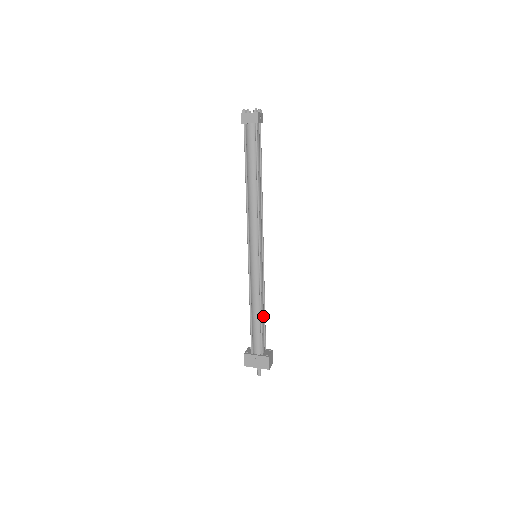
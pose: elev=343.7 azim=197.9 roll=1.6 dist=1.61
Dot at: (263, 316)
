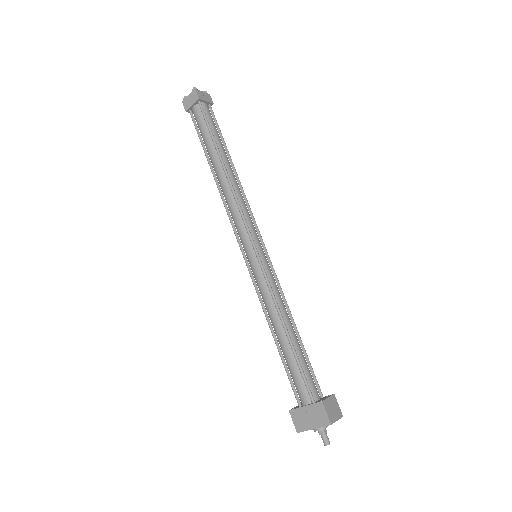
Dot at: (295, 339)
